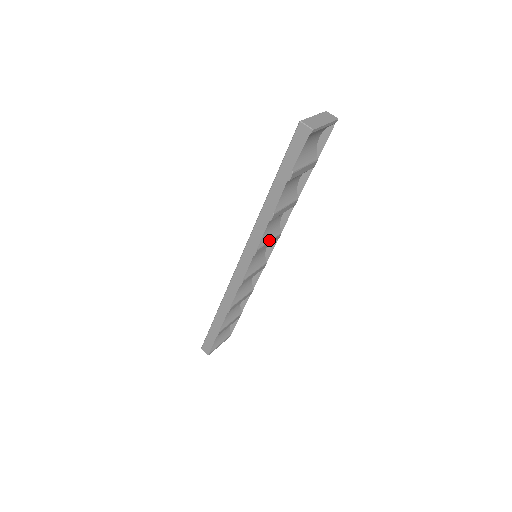
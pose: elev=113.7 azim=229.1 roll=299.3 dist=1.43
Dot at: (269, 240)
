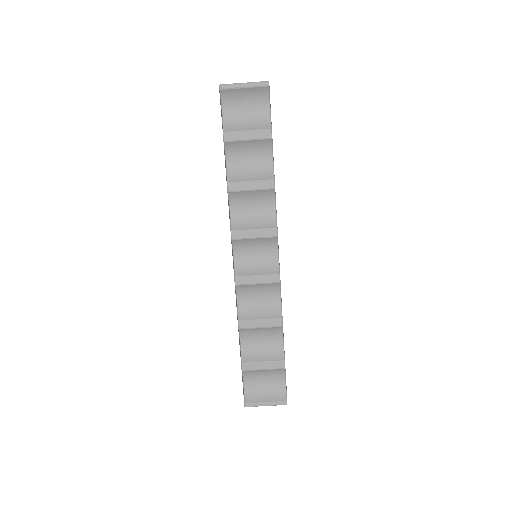
Dot at: (253, 228)
